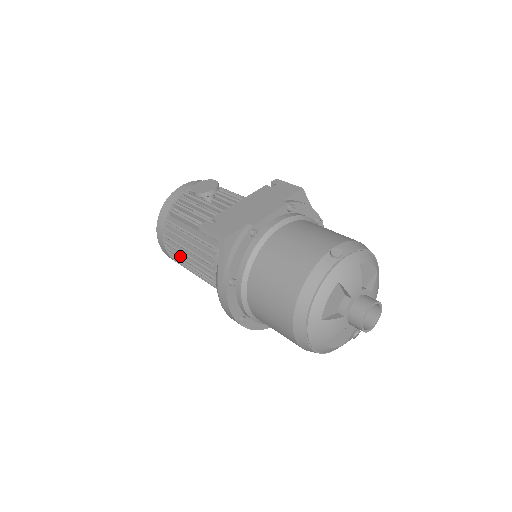
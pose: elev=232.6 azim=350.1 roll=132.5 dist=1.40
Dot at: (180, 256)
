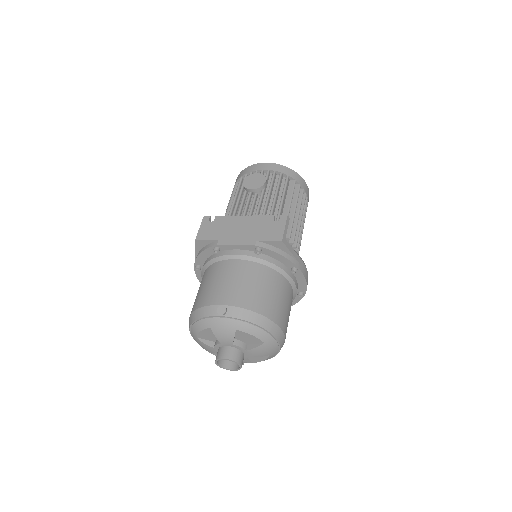
Dot at: occluded
